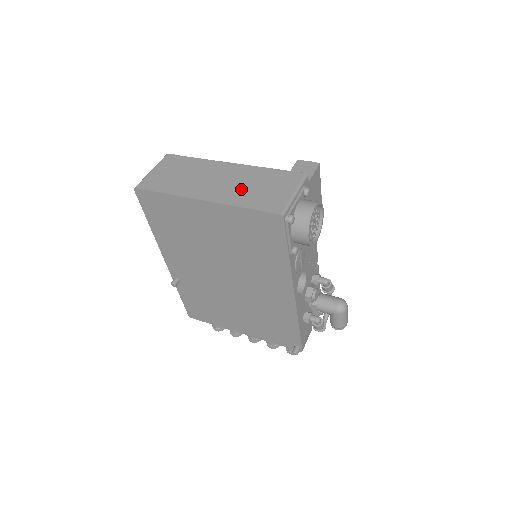
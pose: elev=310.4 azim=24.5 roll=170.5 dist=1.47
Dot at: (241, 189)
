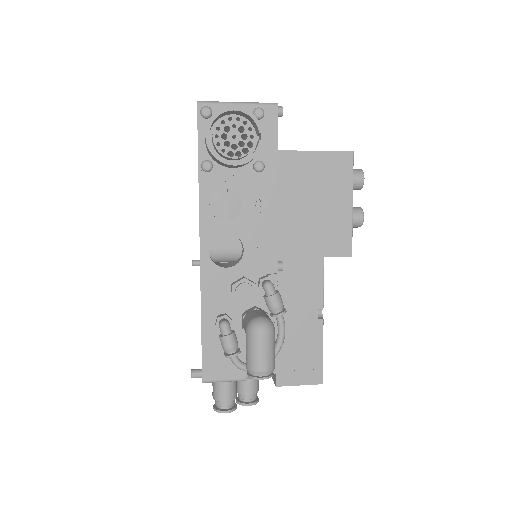
Dot at: occluded
